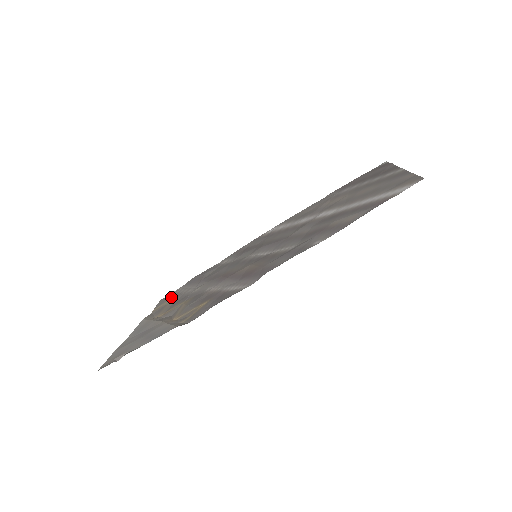
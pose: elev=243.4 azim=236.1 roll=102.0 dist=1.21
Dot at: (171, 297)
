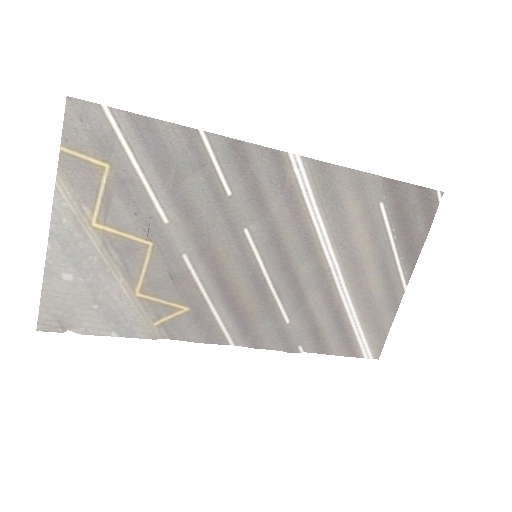
Dot at: (103, 148)
